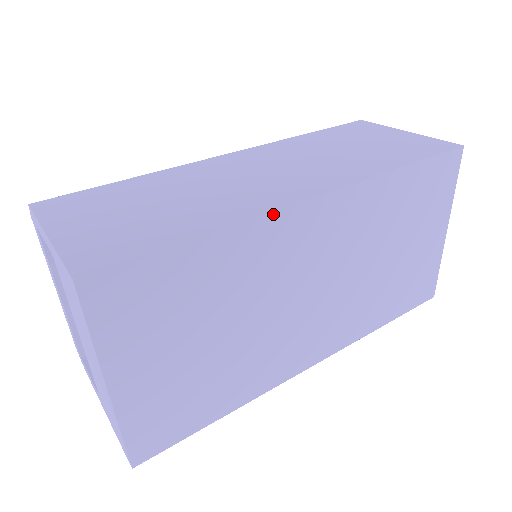
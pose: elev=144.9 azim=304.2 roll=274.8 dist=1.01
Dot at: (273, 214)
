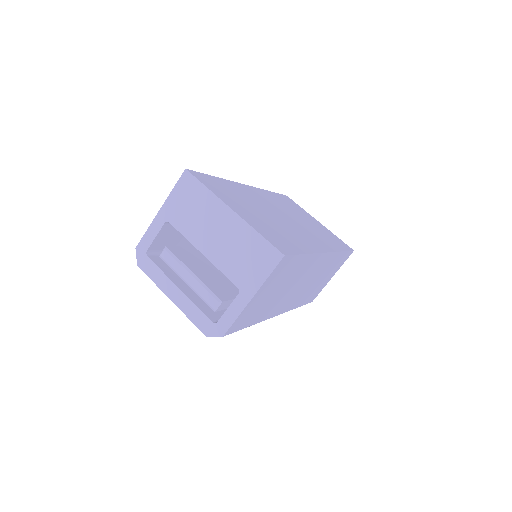
Dot at: (237, 183)
